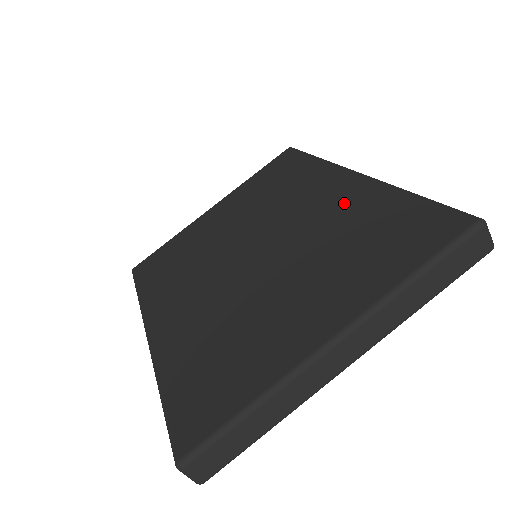
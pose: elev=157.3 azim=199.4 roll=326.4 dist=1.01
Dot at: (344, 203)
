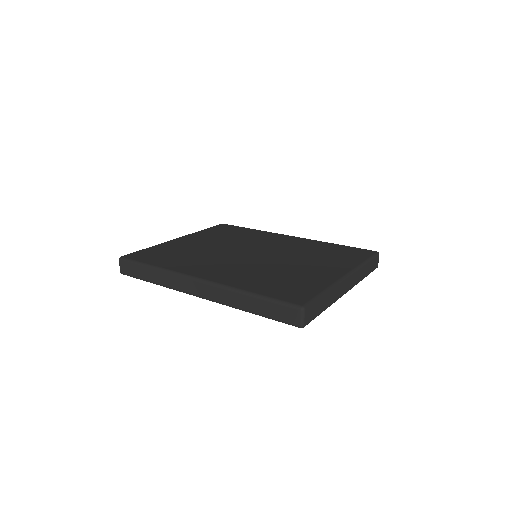
Dot at: (300, 244)
